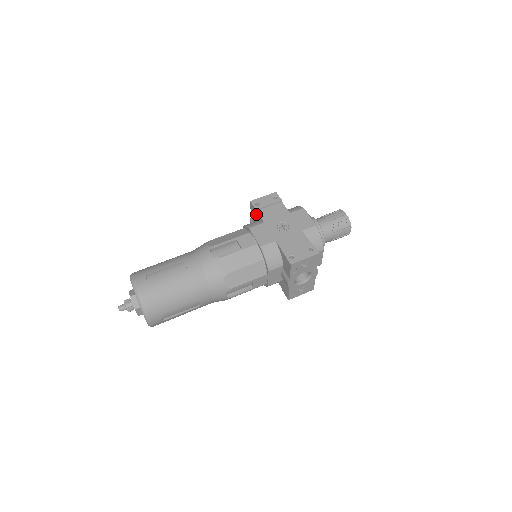
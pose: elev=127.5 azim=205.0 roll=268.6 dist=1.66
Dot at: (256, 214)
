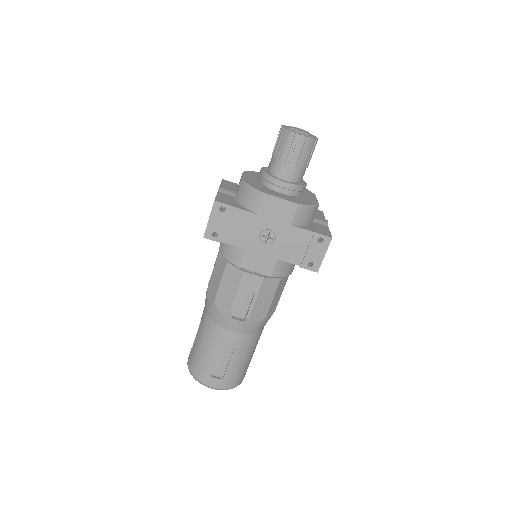
Dot at: occluded
